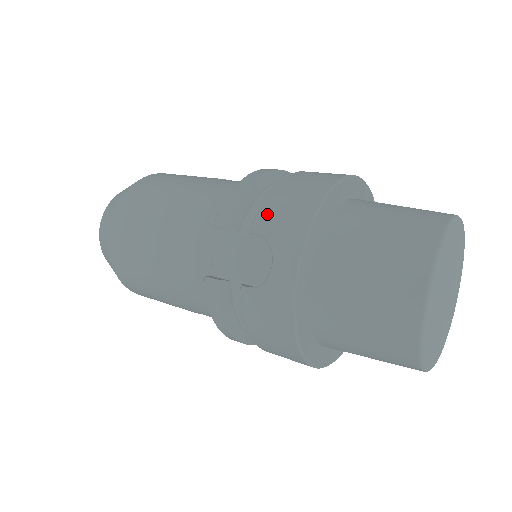
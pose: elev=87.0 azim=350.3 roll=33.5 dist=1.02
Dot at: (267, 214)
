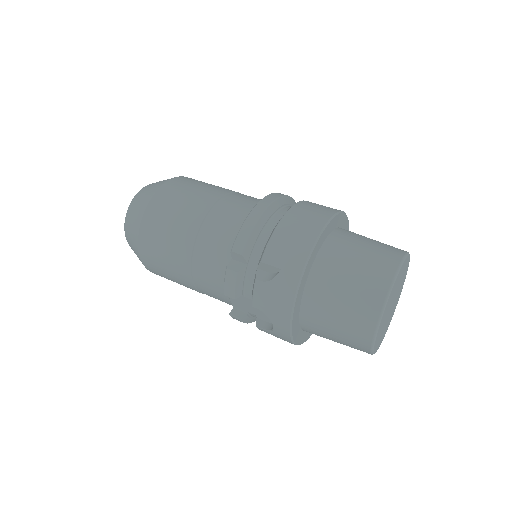
Dot at: (260, 297)
